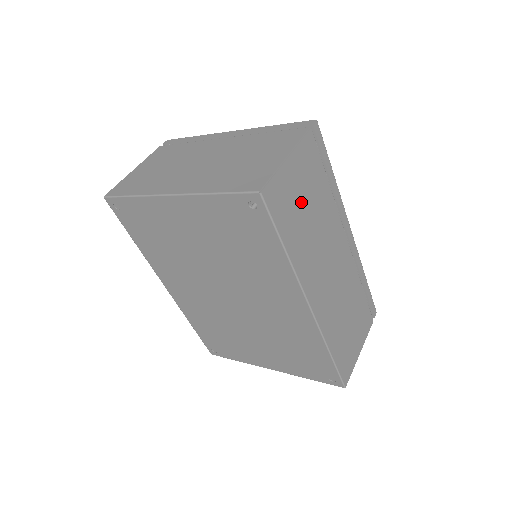
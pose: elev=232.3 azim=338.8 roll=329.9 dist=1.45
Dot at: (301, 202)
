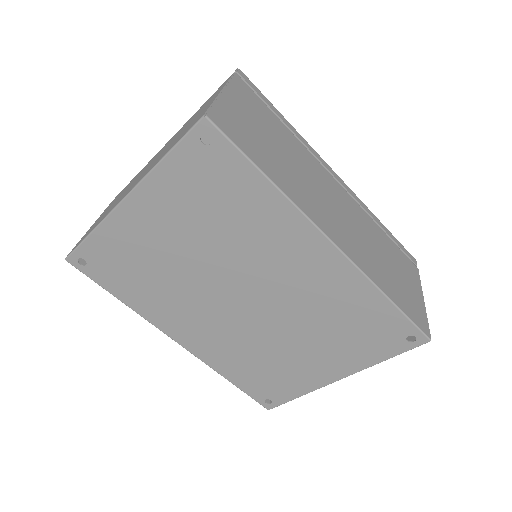
Dot at: (261, 135)
